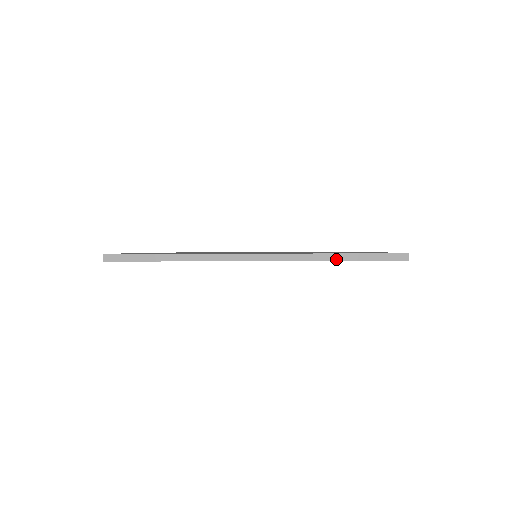
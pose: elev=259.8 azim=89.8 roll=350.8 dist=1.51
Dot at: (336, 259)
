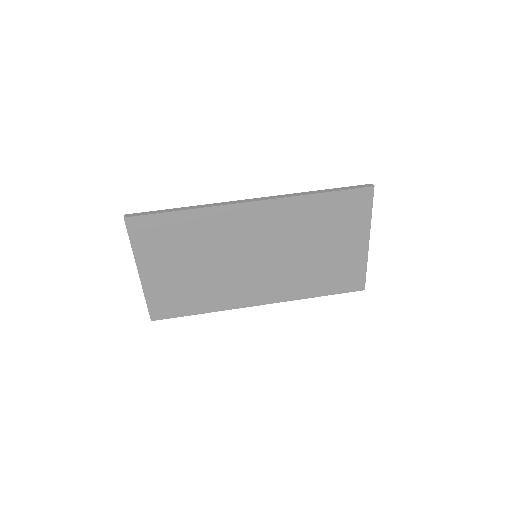
Dot at: (316, 193)
